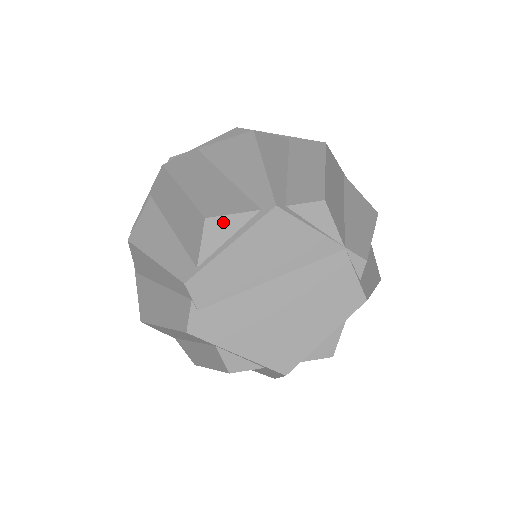
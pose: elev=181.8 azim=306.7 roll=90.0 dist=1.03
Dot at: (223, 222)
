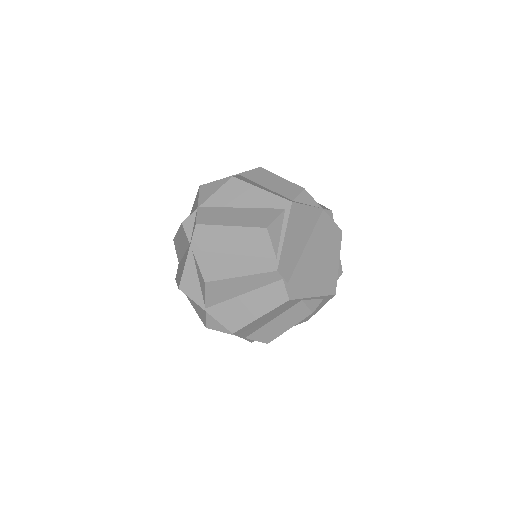
Dot at: (274, 225)
